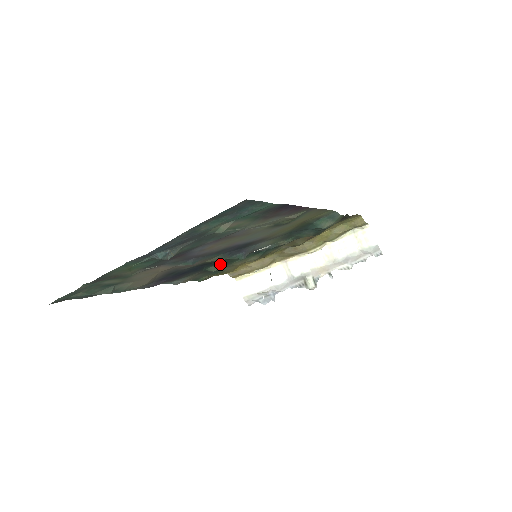
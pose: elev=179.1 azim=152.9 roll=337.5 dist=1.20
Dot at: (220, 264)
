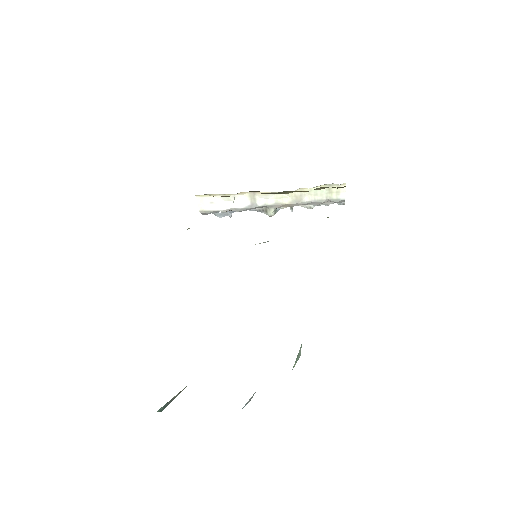
Dot at: occluded
